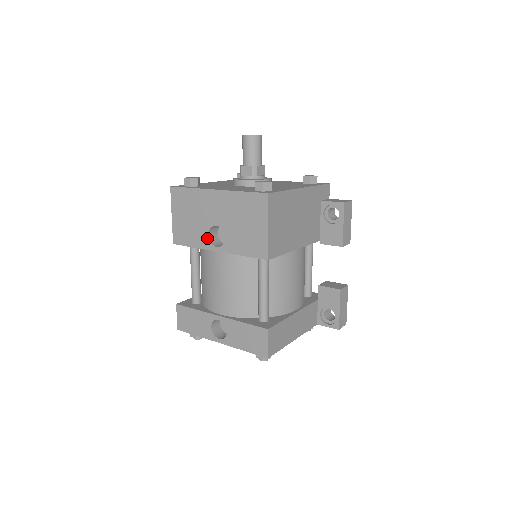
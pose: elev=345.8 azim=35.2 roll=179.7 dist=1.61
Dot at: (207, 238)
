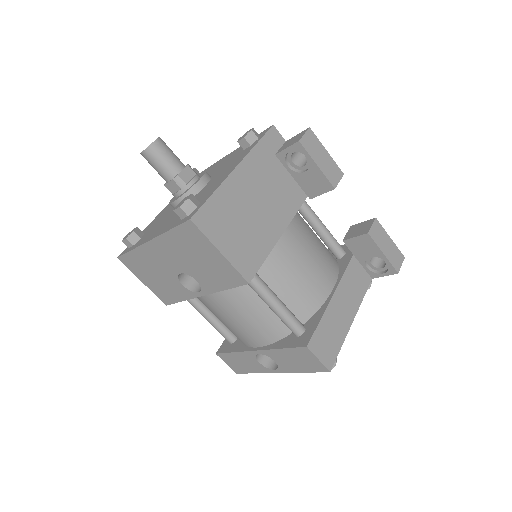
Dot at: (184, 288)
